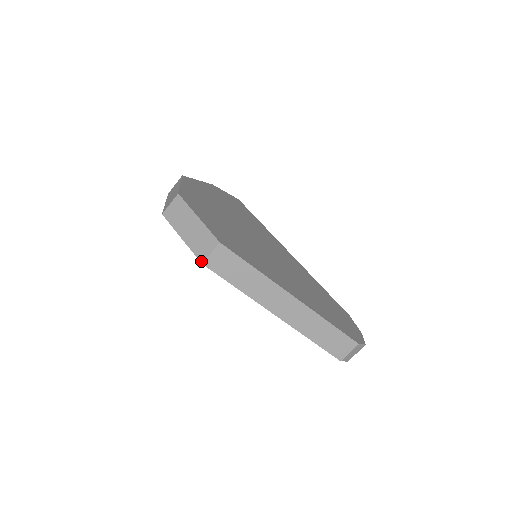
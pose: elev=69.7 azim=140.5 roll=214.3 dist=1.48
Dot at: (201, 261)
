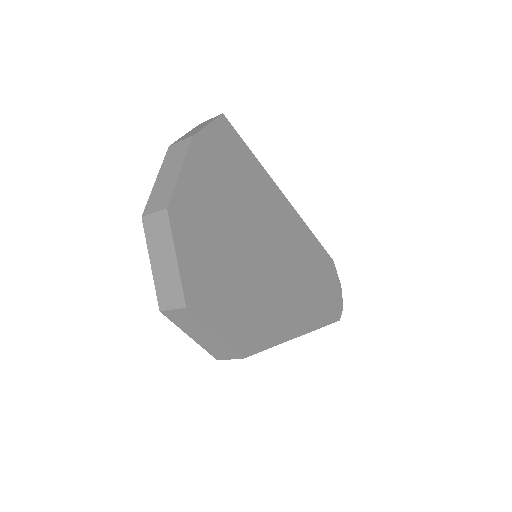
Dot at: (216, 359)
